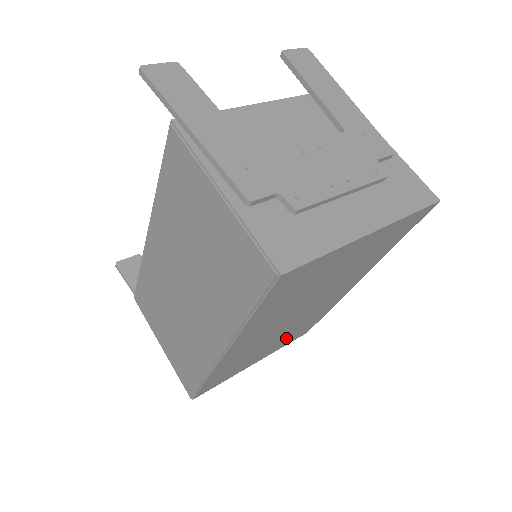
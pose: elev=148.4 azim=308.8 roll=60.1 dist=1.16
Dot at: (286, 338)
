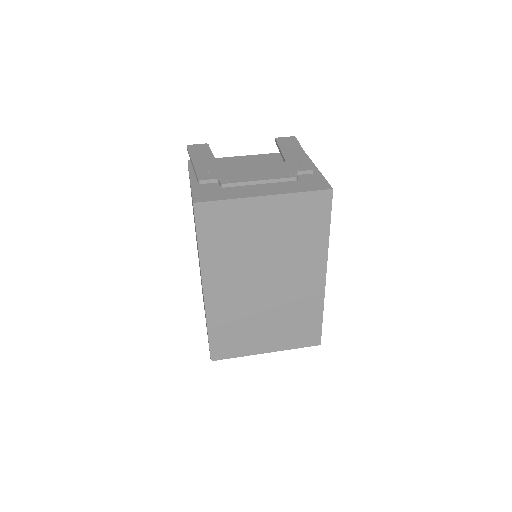
Dot at: (285, 329)
